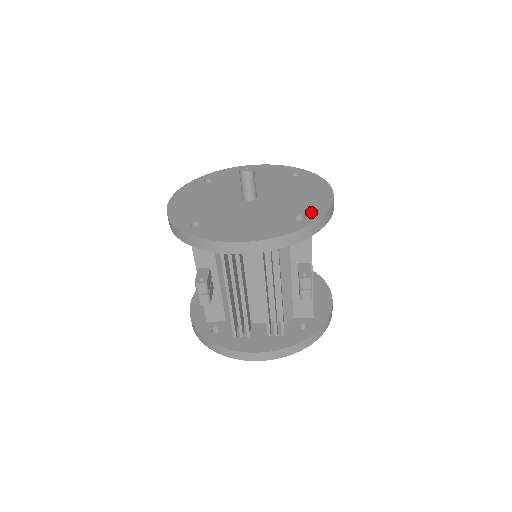
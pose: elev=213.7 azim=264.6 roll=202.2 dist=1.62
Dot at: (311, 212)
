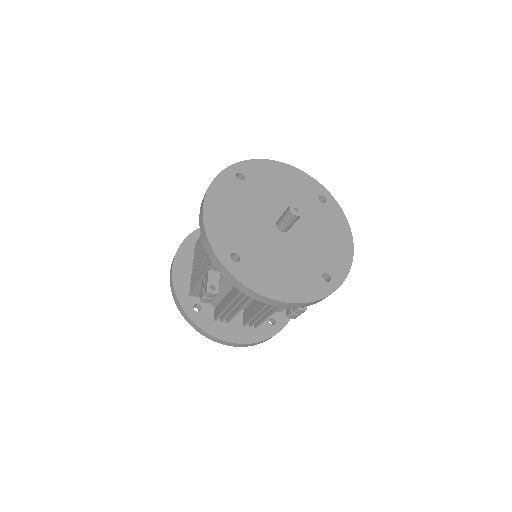
Dot at: (336, 271)
